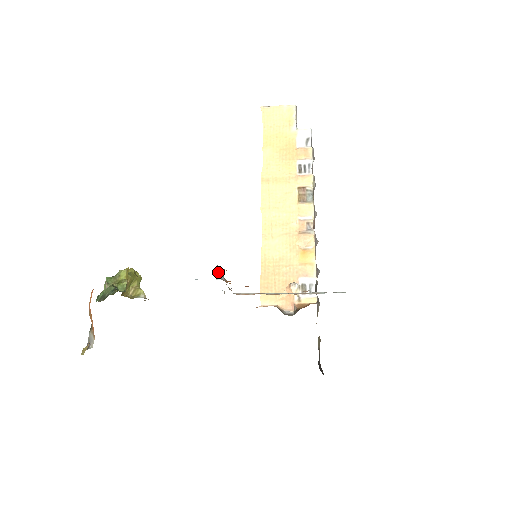
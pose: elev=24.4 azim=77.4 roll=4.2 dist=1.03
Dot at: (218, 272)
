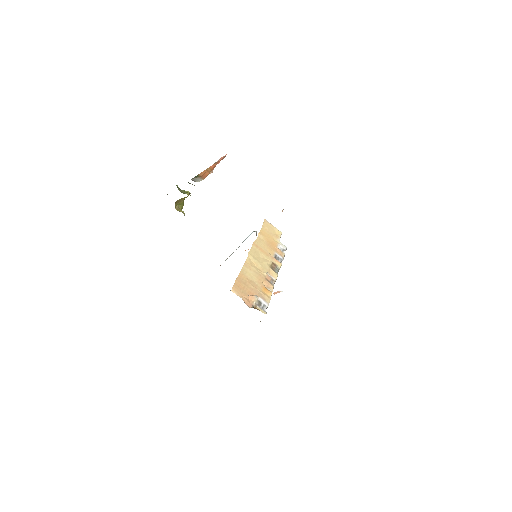
Dot at: occluded
